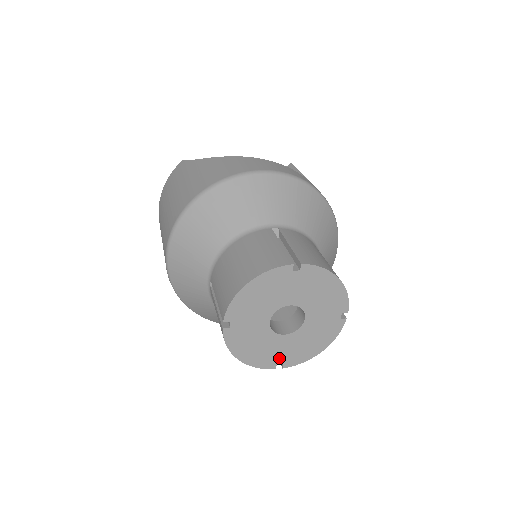
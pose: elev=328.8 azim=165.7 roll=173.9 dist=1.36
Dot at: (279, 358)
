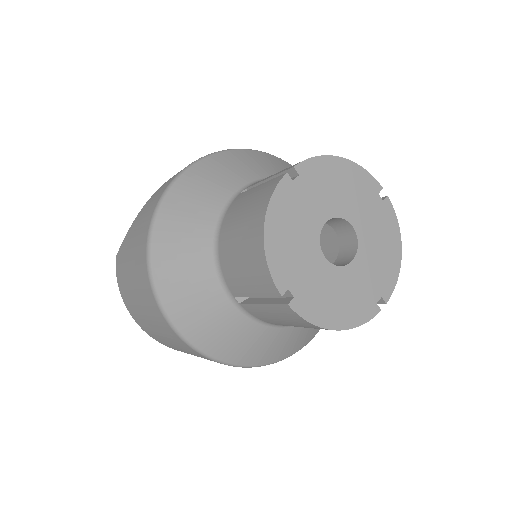
Dot at: (372, 294)
